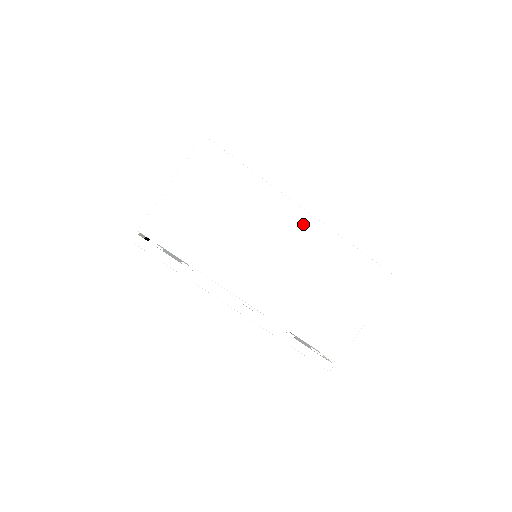
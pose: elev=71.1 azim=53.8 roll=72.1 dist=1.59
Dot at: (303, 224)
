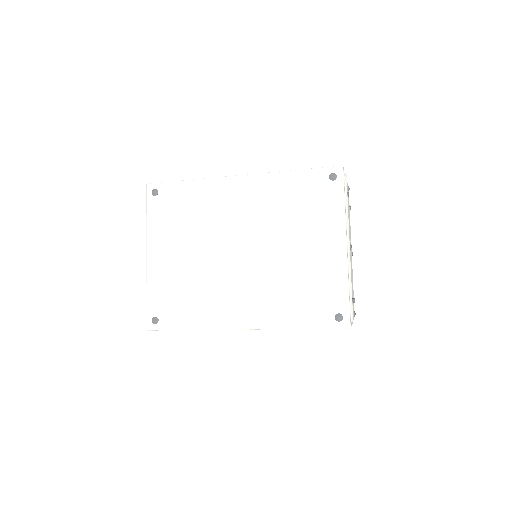
Dot at: occluded
